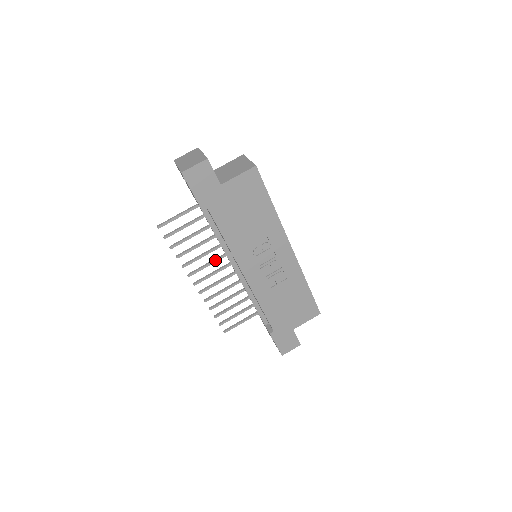
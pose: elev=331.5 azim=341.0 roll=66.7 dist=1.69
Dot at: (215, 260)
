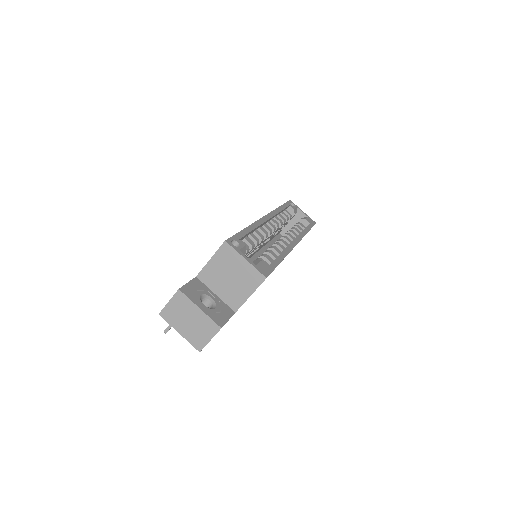
Dot at: occluded
